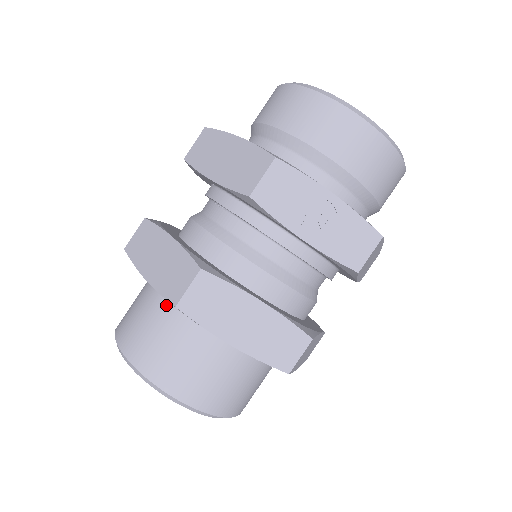
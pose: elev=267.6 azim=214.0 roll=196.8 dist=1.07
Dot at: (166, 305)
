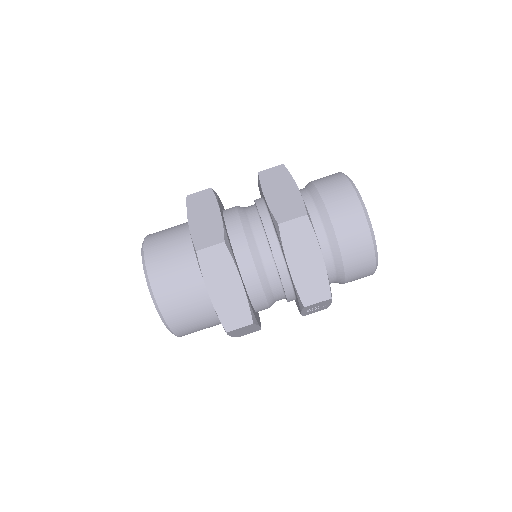
Dot at: (207, 302)
